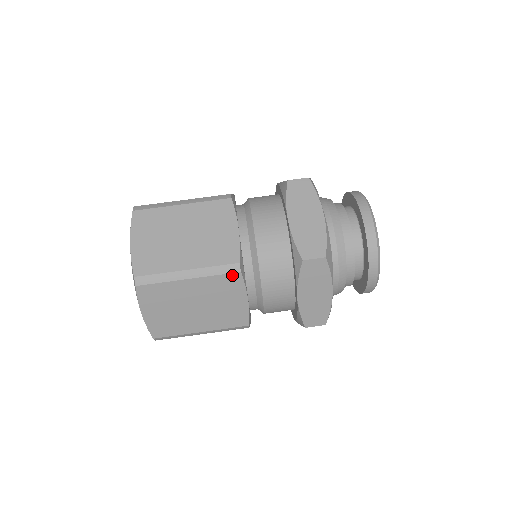
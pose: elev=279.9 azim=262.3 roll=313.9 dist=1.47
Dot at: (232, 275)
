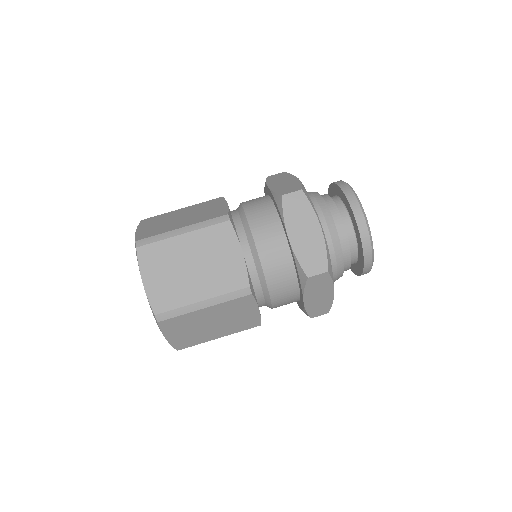
Dot at: (244, 297)
